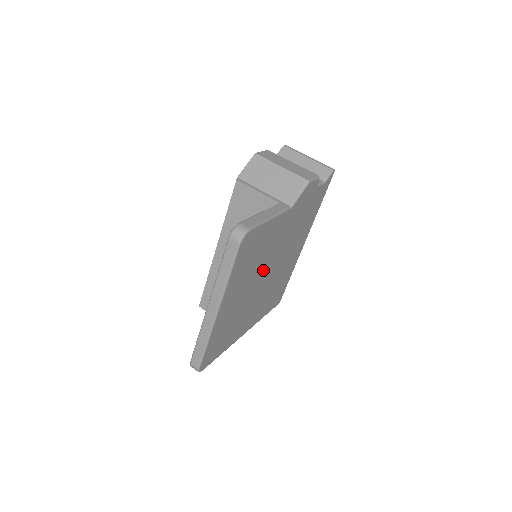
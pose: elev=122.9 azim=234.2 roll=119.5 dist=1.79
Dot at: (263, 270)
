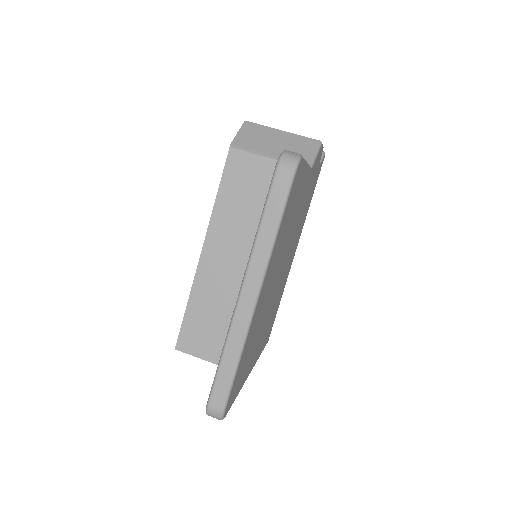
Dot at: (282, 258)
